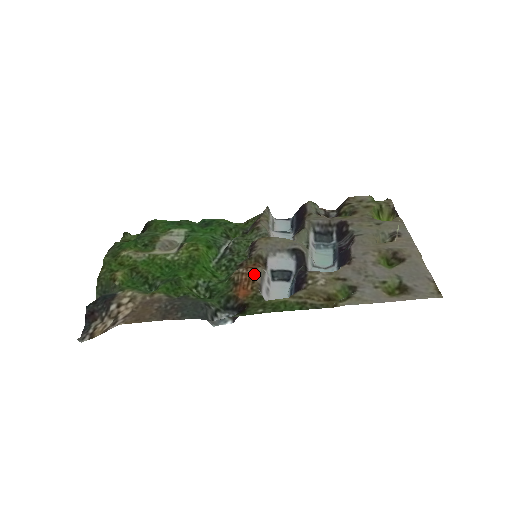
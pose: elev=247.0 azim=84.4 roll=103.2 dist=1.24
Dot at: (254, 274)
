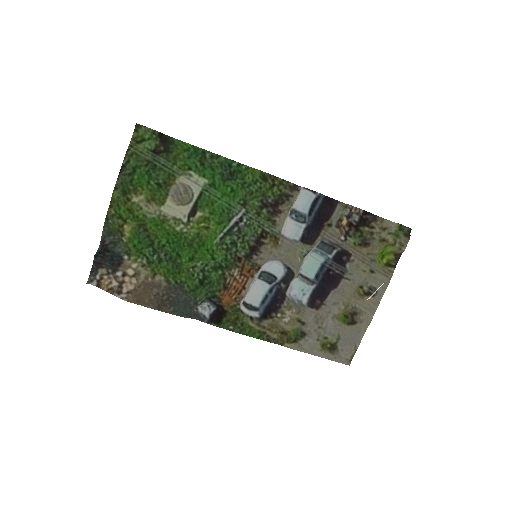
Dot at: (243, 286)
